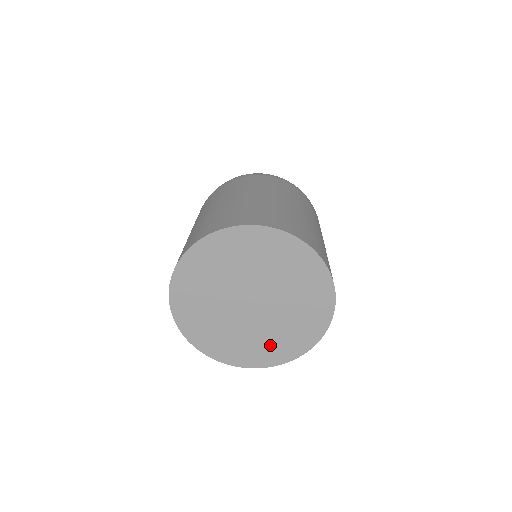
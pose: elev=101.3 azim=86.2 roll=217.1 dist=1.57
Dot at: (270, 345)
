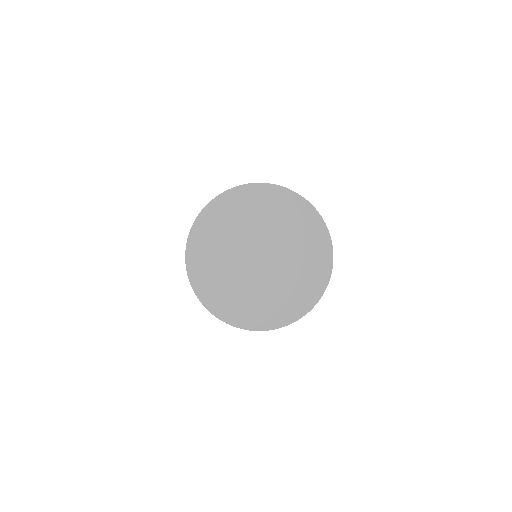
Dot at: (282, 301)
